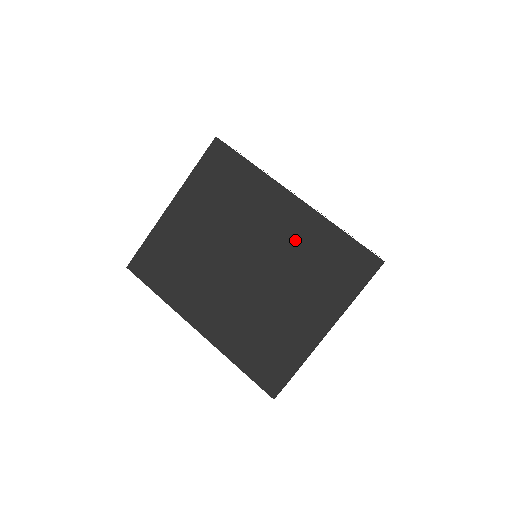
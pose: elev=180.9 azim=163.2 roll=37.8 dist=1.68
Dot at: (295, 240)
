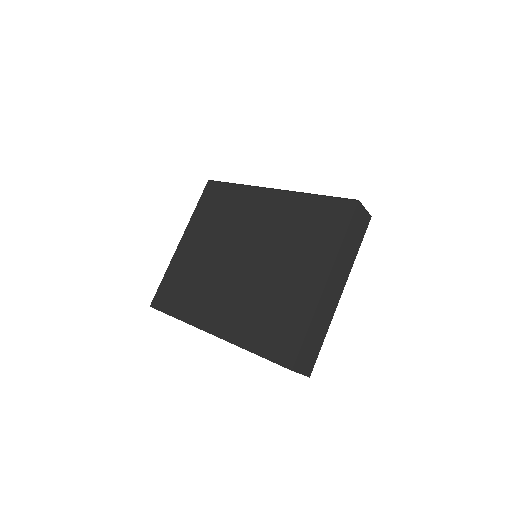
Dot at: (280, 221)
